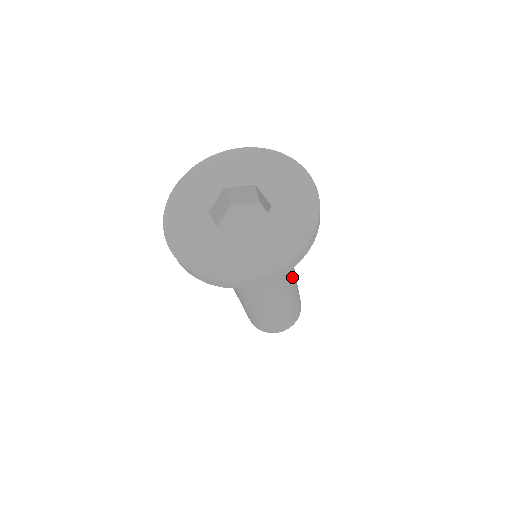
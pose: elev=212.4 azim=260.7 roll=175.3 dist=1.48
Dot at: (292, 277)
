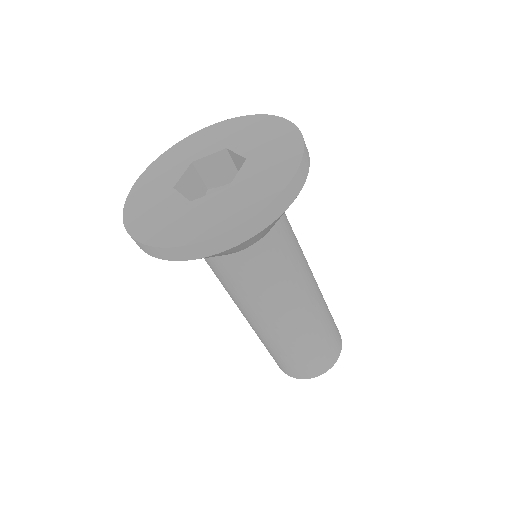
Dot at: (309, 279)
